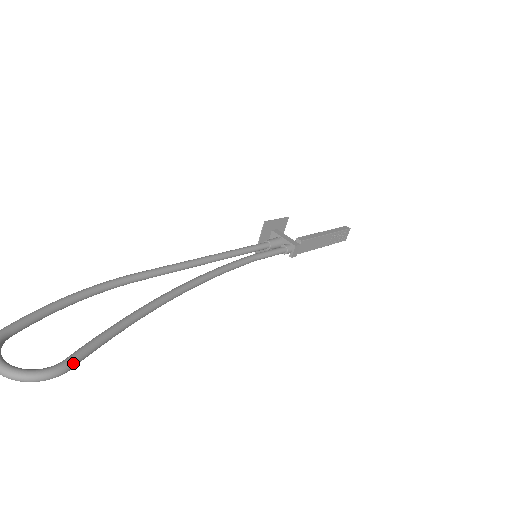
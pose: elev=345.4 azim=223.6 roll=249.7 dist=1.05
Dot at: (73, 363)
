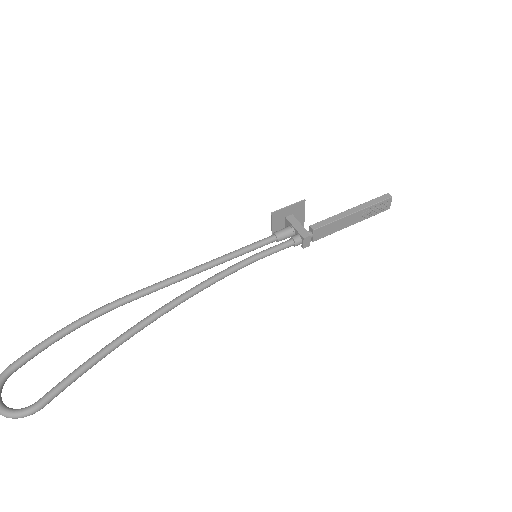
Dot at: (45, 403)
